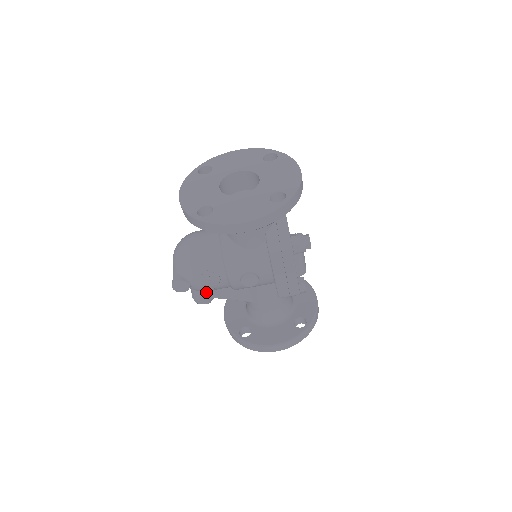
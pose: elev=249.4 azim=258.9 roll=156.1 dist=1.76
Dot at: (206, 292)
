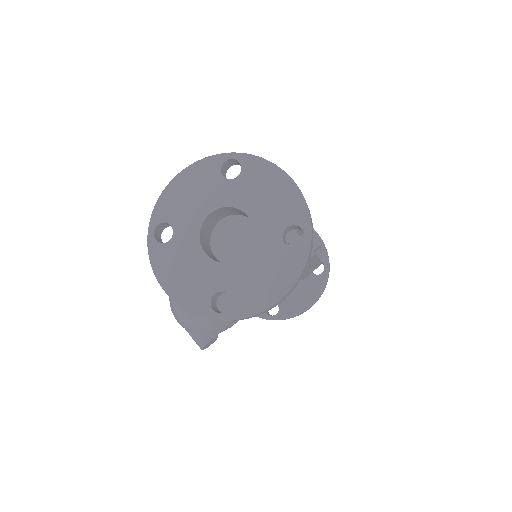
Dot at: occluded
